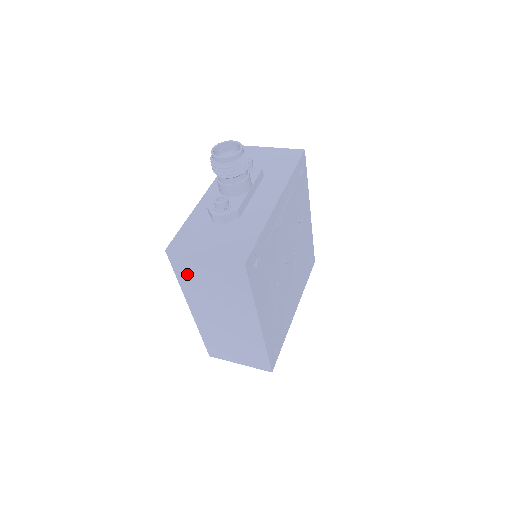
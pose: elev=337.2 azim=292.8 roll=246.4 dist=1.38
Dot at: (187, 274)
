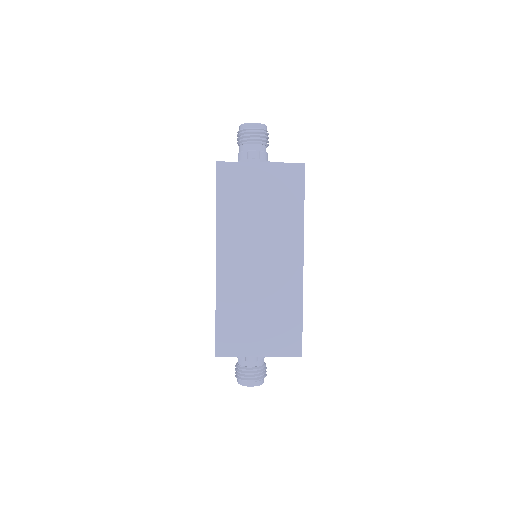
Dot at: (232, 194)
